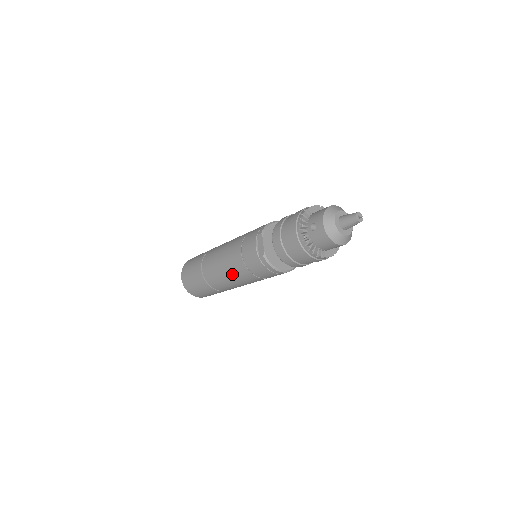
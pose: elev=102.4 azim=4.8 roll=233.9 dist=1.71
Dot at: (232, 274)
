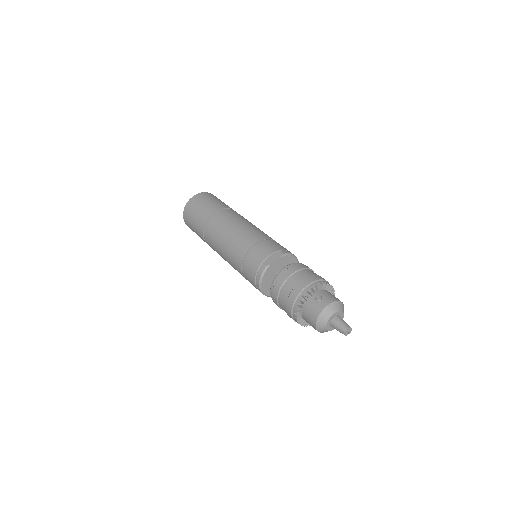
Dot at: (230, 244)
